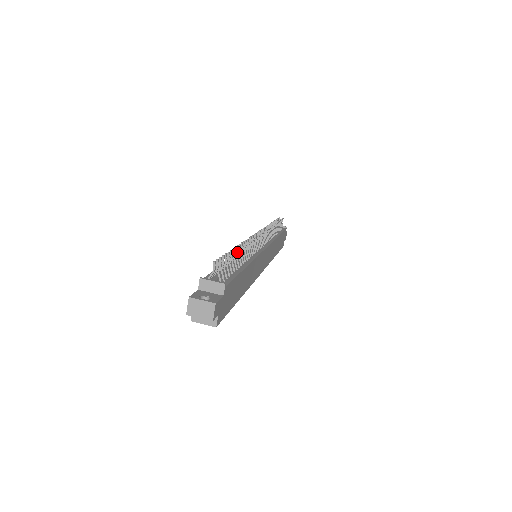
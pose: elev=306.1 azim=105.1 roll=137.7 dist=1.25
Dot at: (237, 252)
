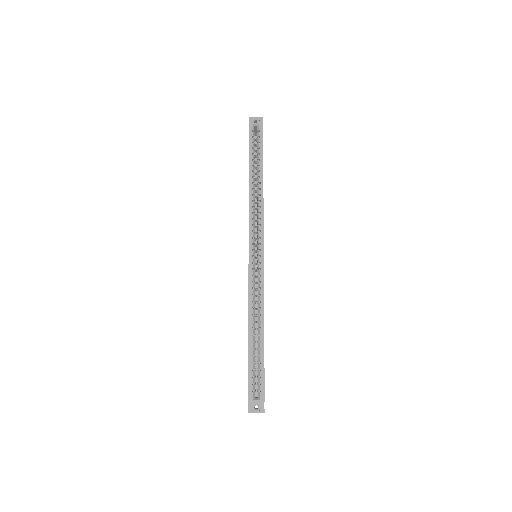
Dot at: occluded
